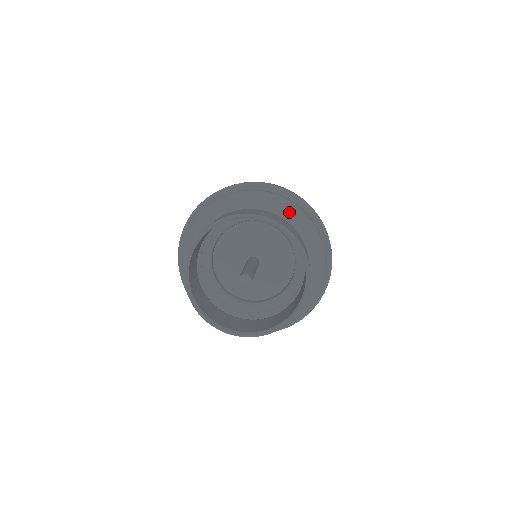
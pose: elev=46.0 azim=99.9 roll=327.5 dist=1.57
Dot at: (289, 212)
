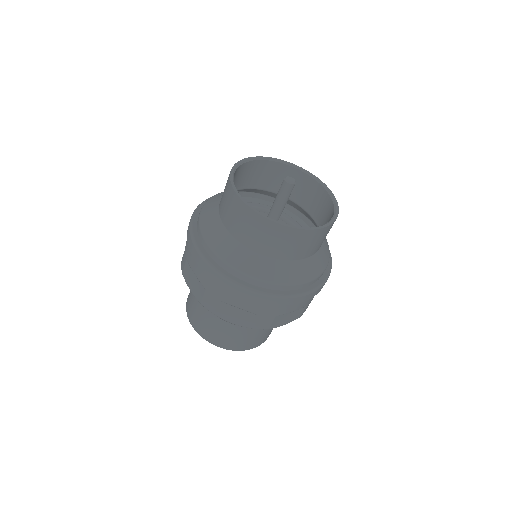
Dot at: occluded
